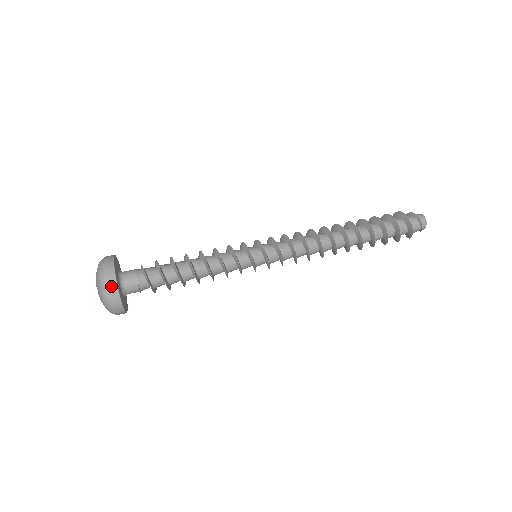
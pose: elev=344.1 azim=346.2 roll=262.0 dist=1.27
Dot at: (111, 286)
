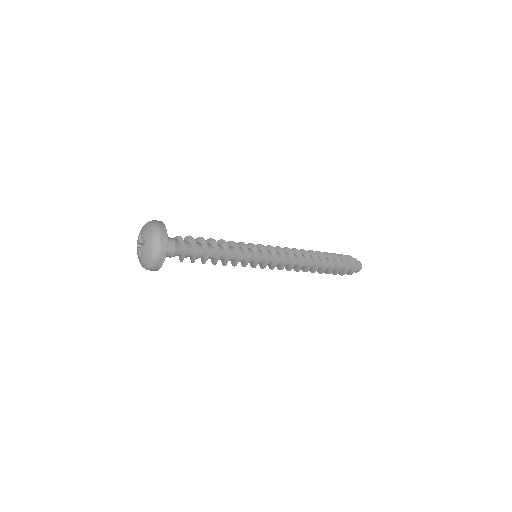
Dot at: (163, 233)
